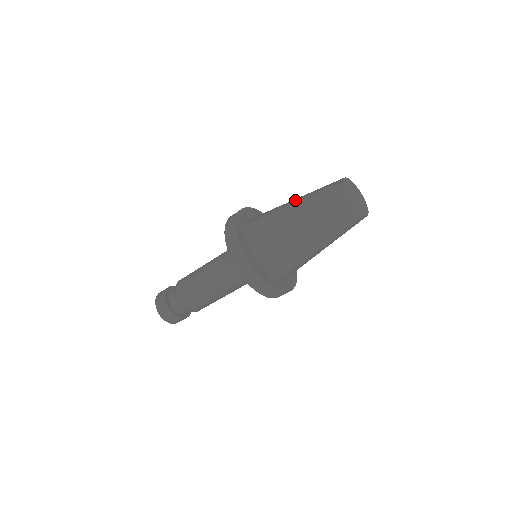
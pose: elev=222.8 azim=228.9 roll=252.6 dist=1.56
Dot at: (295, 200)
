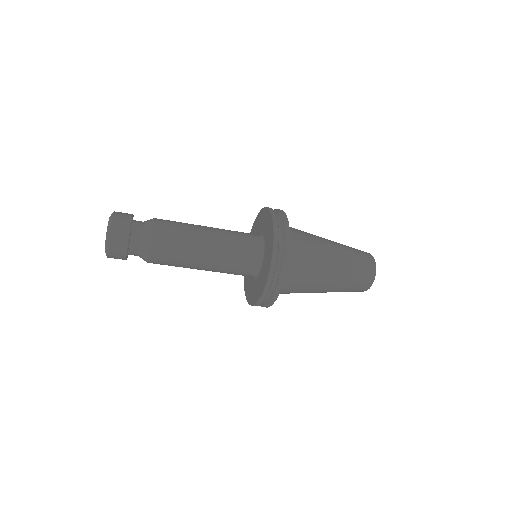
Dot at: occluded
